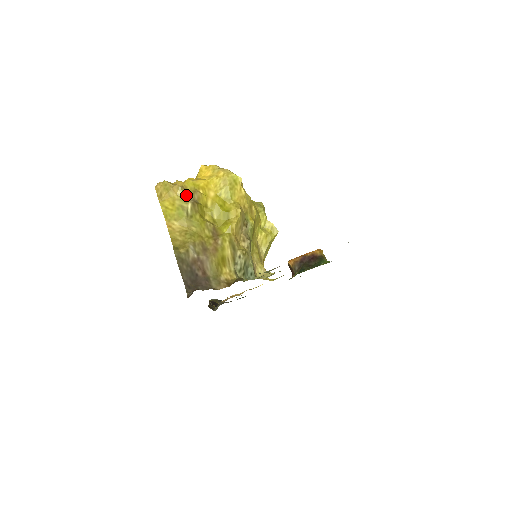
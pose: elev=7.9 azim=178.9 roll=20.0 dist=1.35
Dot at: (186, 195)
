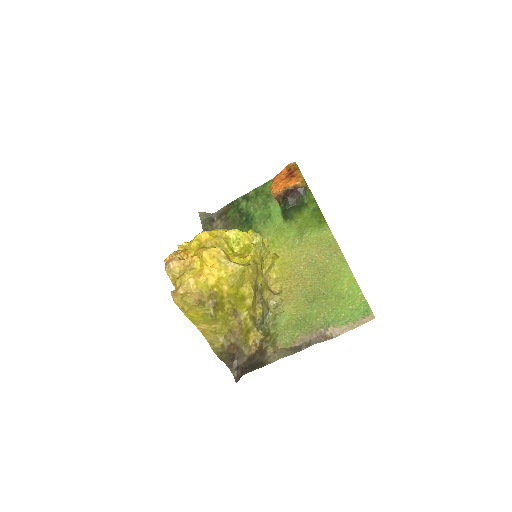
Dot at: (205, 303)
